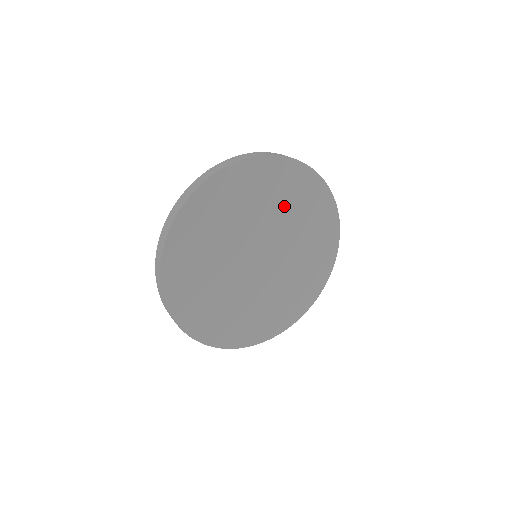
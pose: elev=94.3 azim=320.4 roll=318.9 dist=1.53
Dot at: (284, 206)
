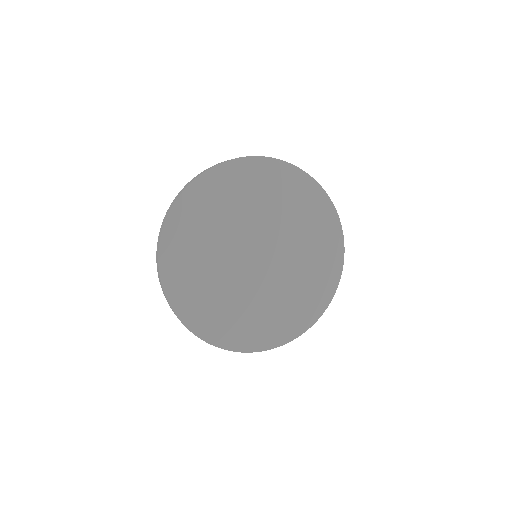
Dot at: (226, 213)
